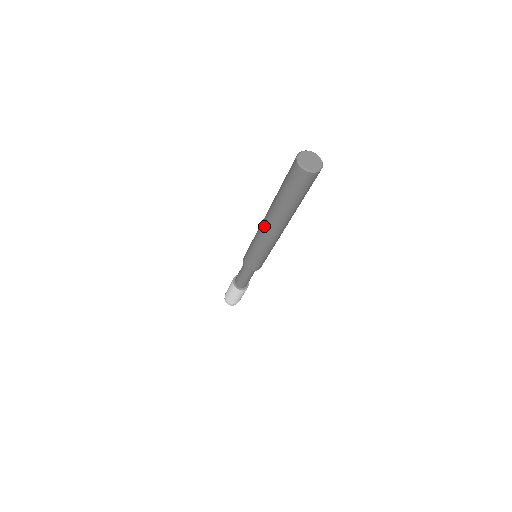
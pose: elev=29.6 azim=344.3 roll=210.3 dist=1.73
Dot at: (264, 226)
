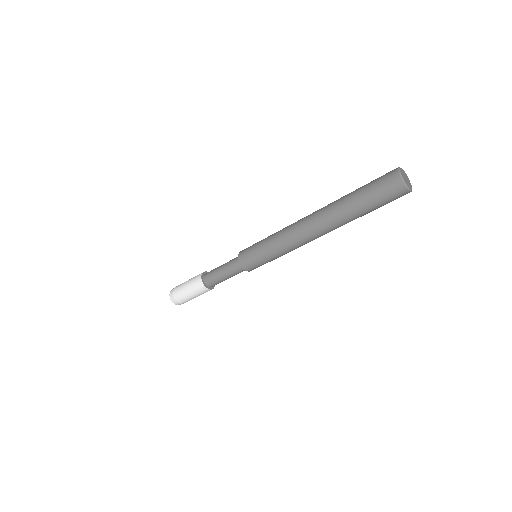
Dot at: (304, 224)
